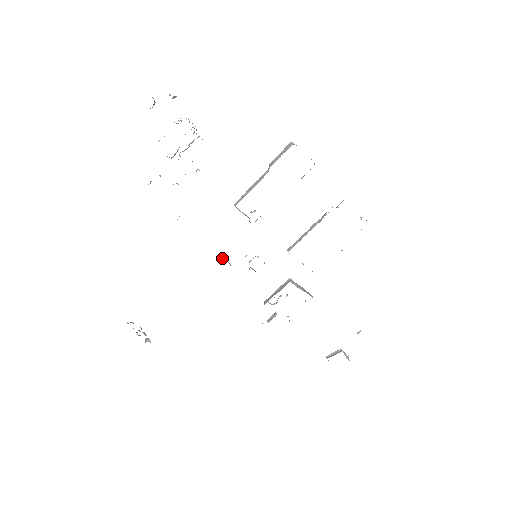
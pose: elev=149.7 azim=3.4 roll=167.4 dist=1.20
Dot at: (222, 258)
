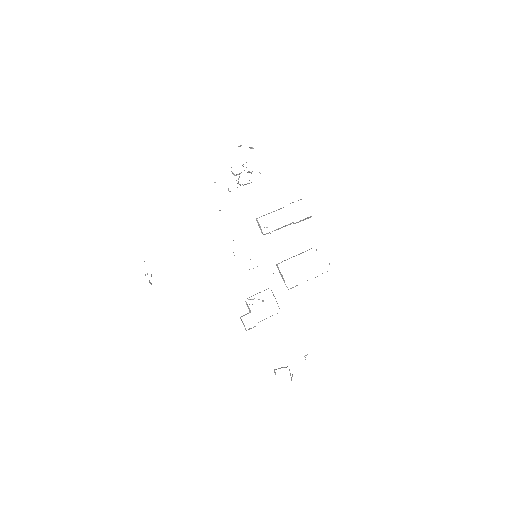
Dot at: occluded
